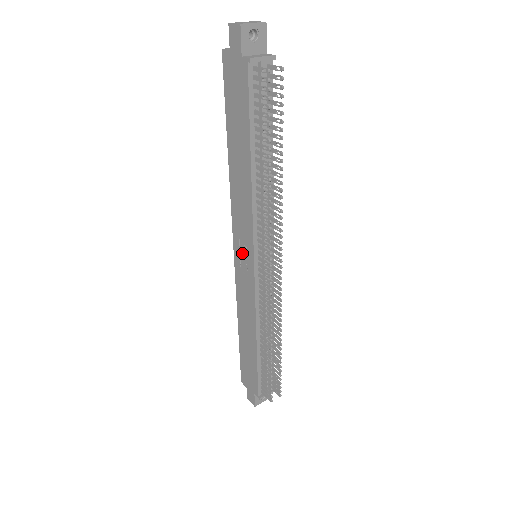
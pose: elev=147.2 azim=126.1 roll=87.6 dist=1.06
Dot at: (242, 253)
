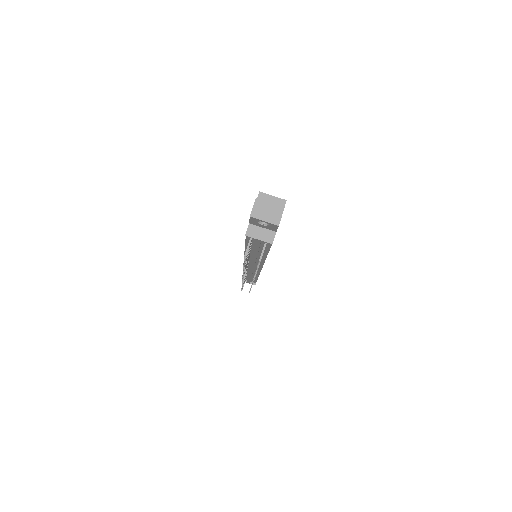
Dot at: occluded
